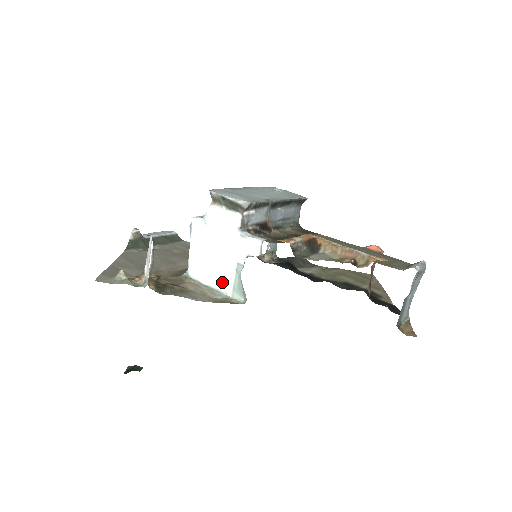
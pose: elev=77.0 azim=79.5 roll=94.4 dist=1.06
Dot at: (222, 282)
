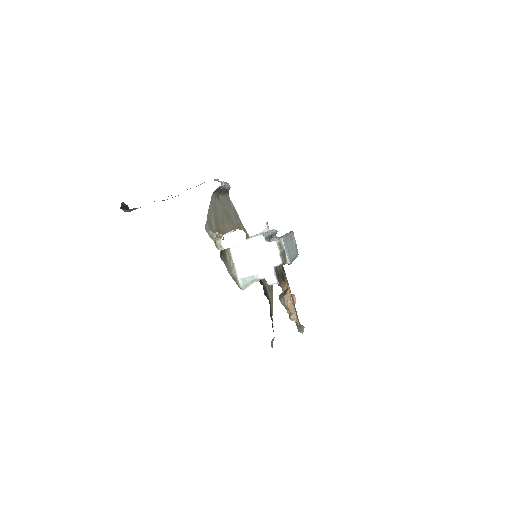
Dot at: (242, 270)
